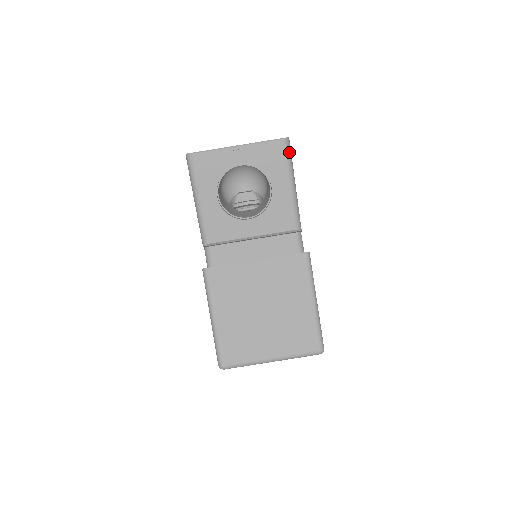
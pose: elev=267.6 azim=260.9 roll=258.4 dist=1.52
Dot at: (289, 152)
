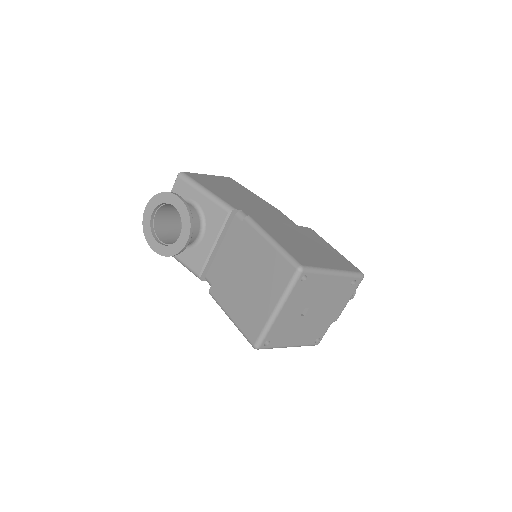
Dot at: (187, 178)
